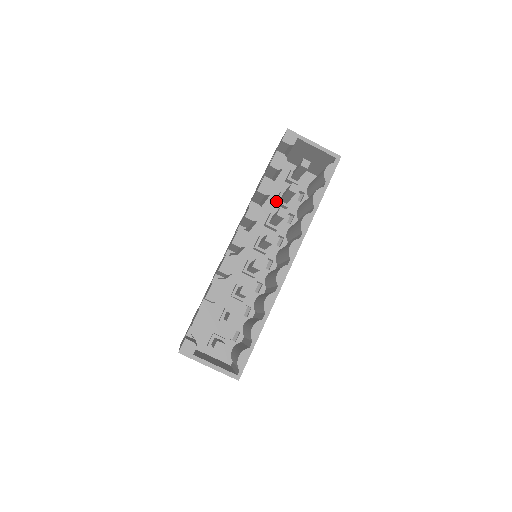
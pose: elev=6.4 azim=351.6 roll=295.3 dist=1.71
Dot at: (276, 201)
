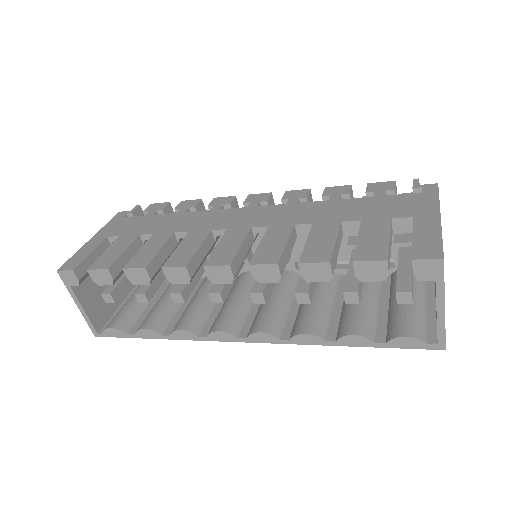
Dot at: (347, 245)
